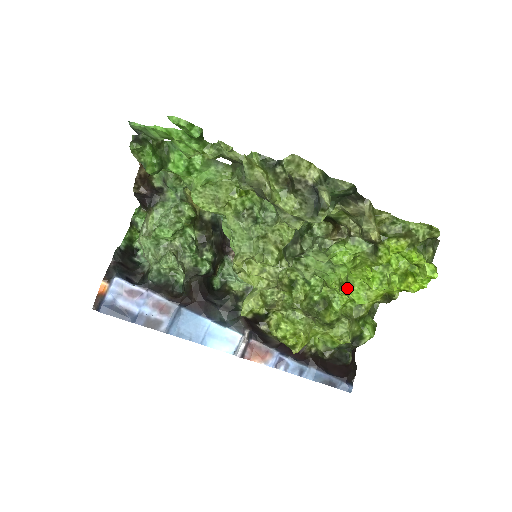
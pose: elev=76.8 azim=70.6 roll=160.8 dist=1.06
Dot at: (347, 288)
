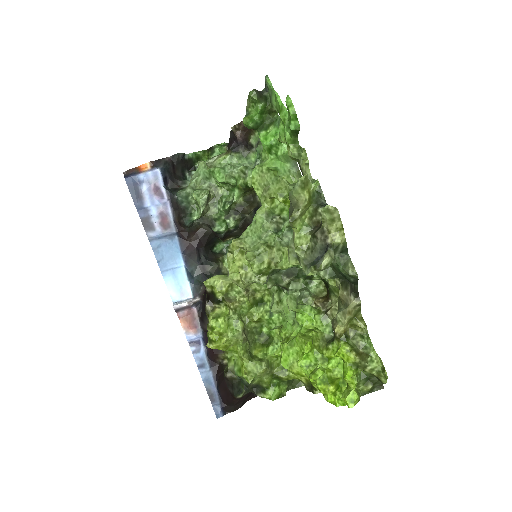
Dot at: (286, 344)
